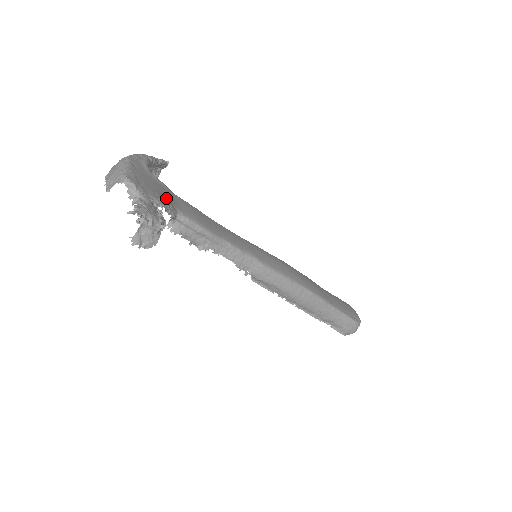
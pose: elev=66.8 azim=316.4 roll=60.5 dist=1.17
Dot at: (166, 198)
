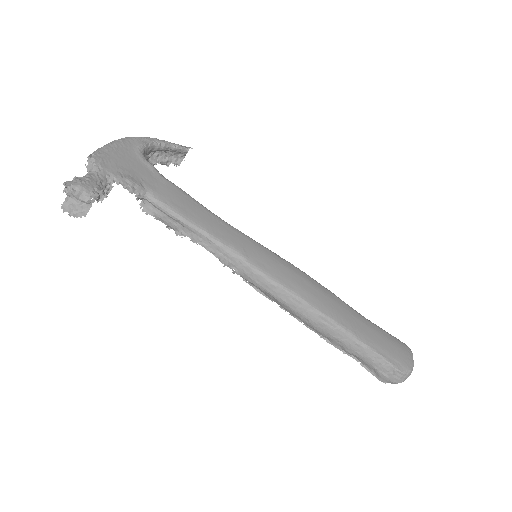
Dot at: (138, 178)
